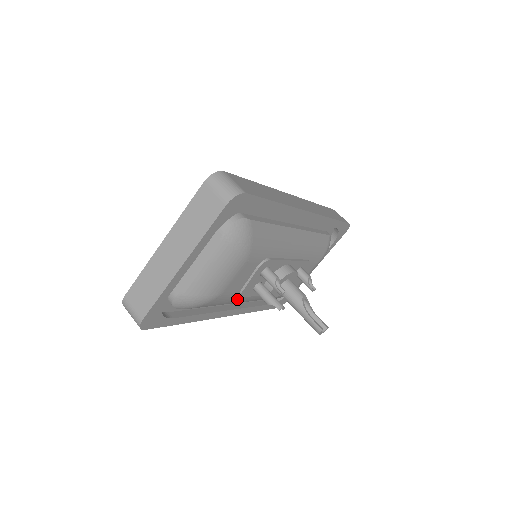
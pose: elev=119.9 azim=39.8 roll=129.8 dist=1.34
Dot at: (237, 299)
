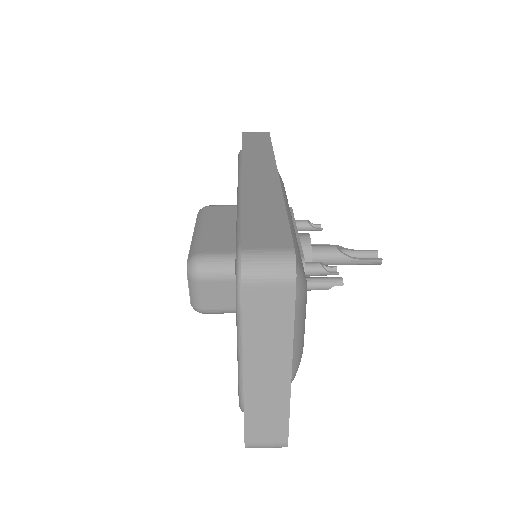
Dot at: occluded
